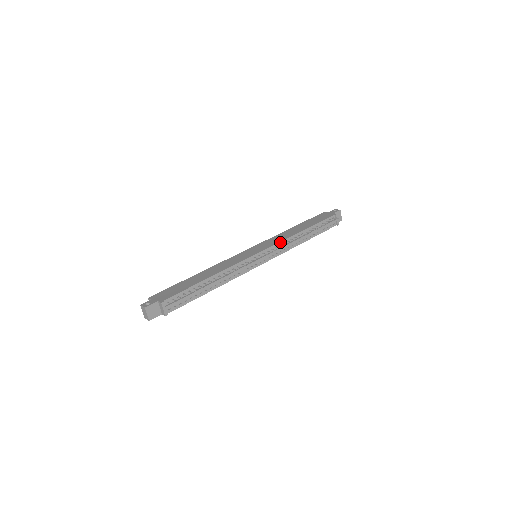
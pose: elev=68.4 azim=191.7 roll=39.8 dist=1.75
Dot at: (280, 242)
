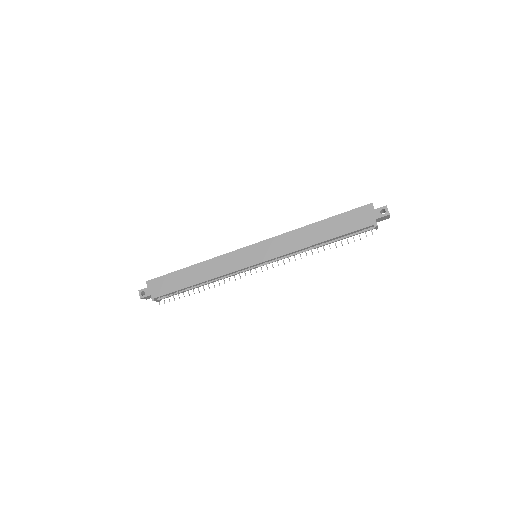
Dot at: (283, 255)
